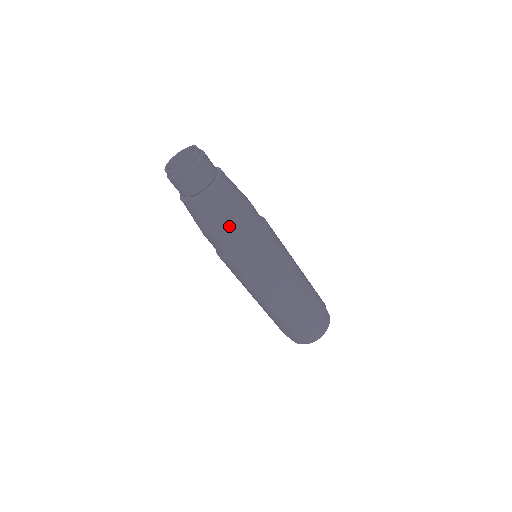
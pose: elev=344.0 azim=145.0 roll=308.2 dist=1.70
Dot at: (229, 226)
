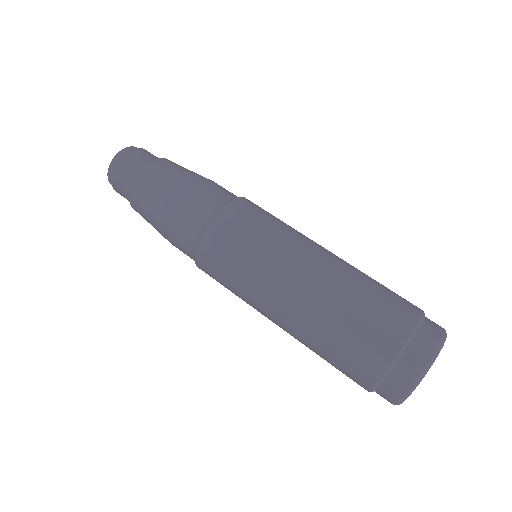
Dot at: (164, 224)
